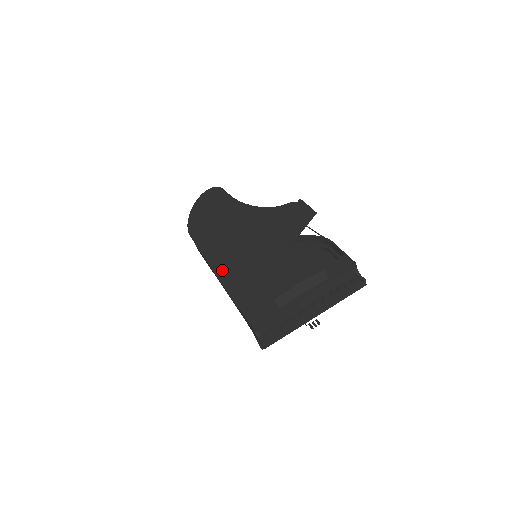
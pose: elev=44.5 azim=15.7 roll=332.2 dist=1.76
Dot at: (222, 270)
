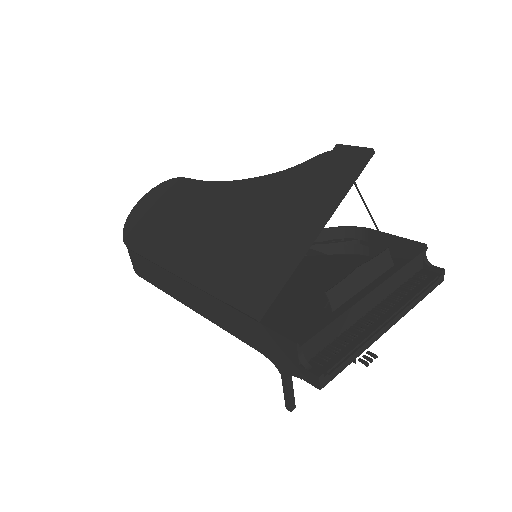
Dot at: (205, 274)
